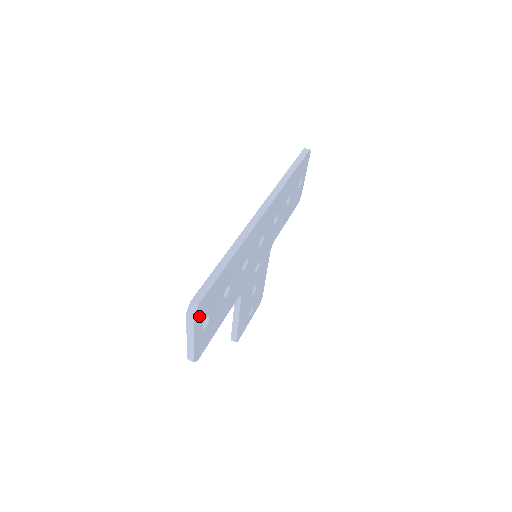
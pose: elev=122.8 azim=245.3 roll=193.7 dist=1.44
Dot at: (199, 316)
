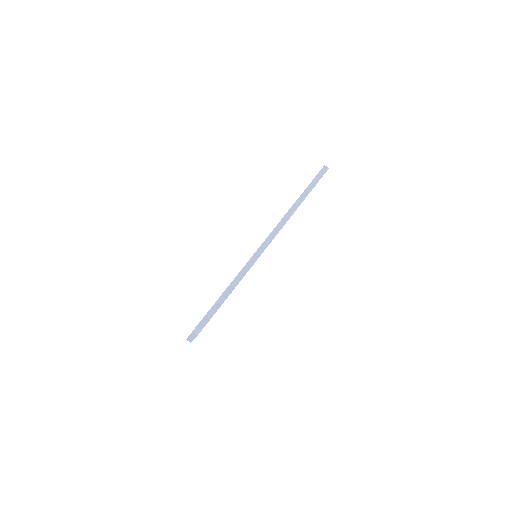
Dot at: occluded
